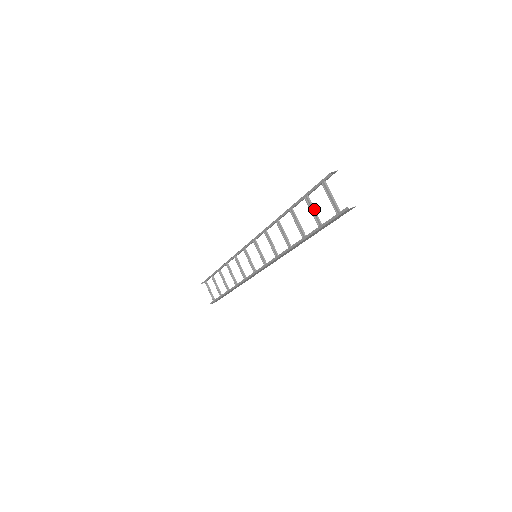
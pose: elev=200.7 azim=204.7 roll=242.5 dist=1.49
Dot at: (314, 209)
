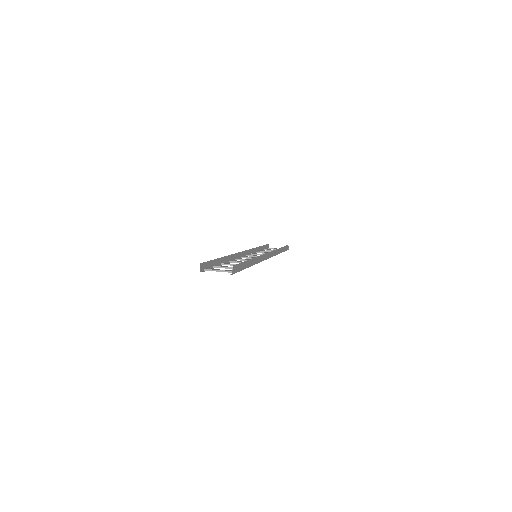
Dot at: (227, 268)
